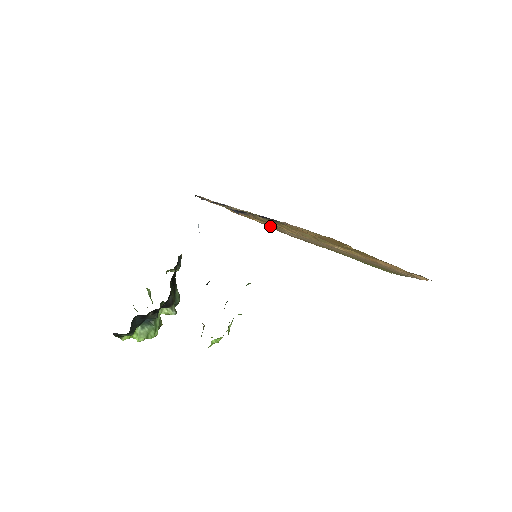
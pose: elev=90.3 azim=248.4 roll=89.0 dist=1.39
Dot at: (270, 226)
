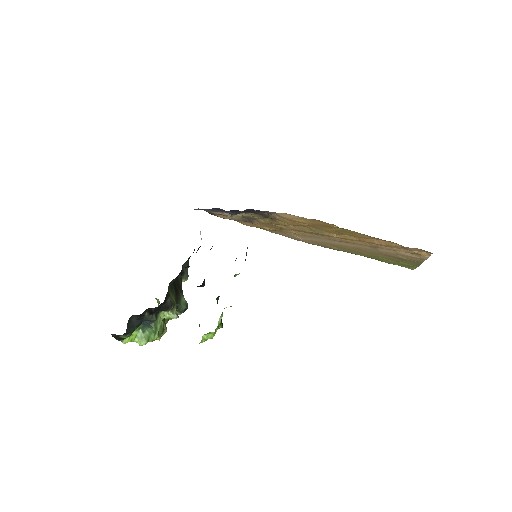
Dot at: (281, 233)
